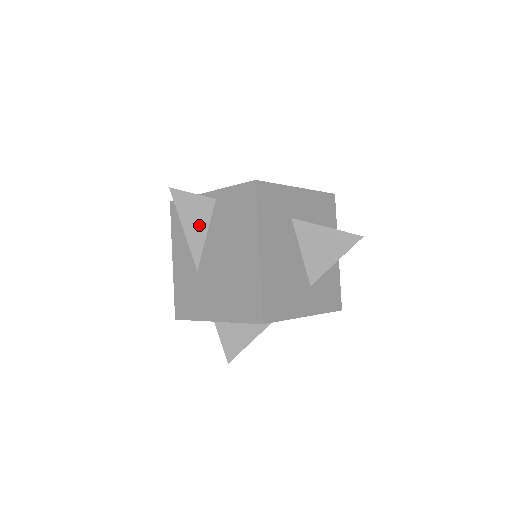
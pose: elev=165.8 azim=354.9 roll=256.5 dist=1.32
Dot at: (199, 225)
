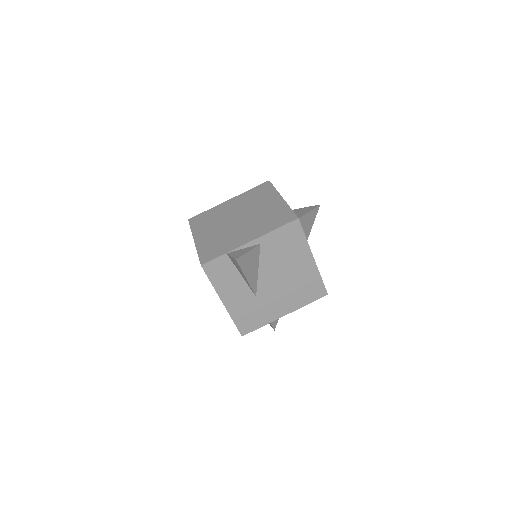
Dot at: (254, 268)
